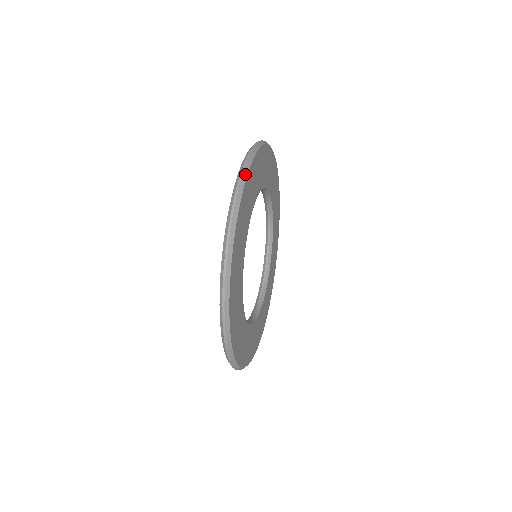
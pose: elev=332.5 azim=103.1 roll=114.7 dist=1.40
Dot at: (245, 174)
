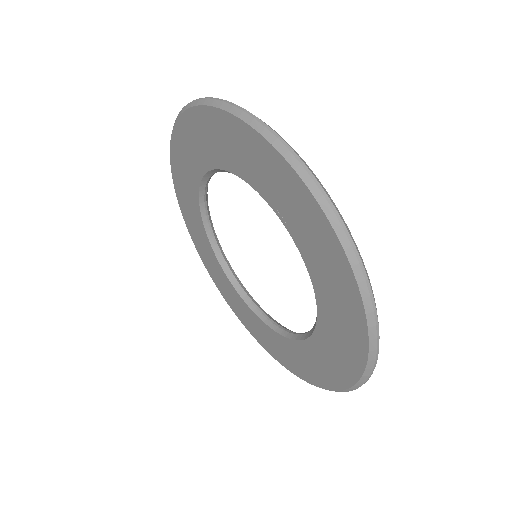
Dot at: (319, 183)
